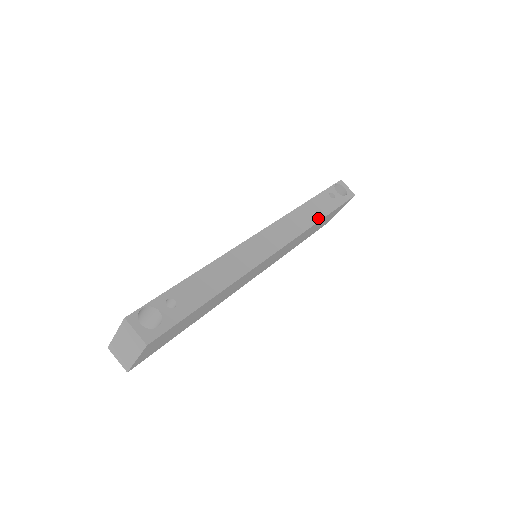
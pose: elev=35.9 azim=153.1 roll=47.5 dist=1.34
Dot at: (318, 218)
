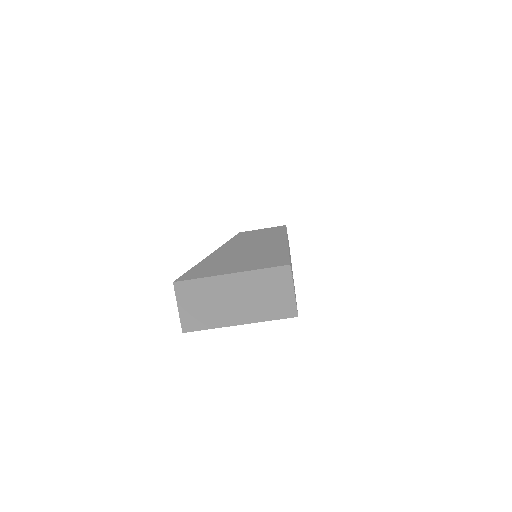
Dot at: occluded
